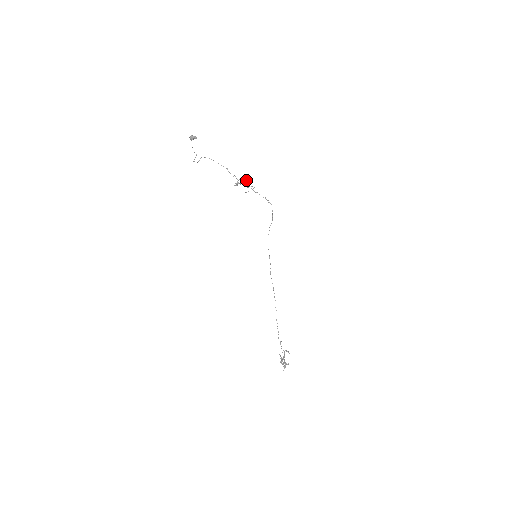
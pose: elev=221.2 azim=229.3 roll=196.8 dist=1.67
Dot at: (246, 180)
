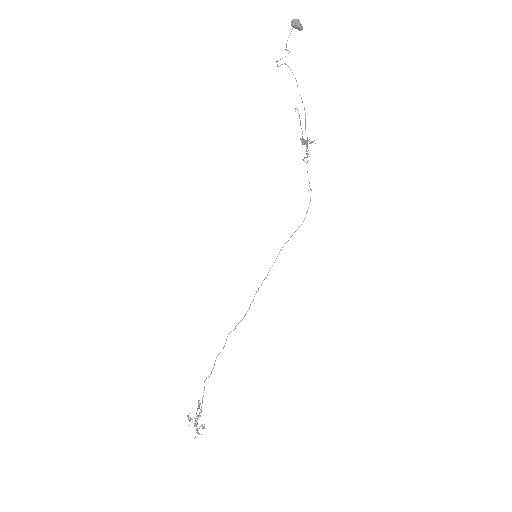
Dot at: occluded
